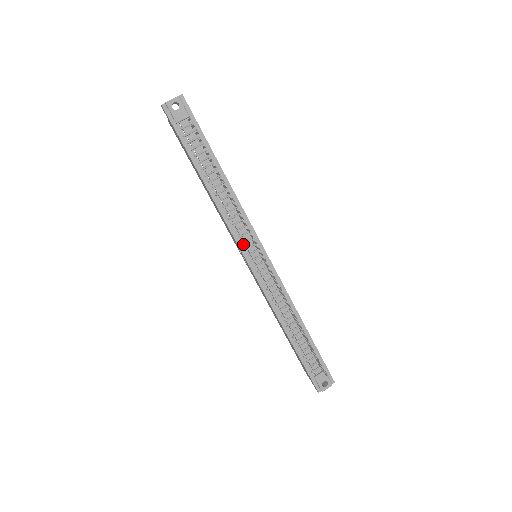
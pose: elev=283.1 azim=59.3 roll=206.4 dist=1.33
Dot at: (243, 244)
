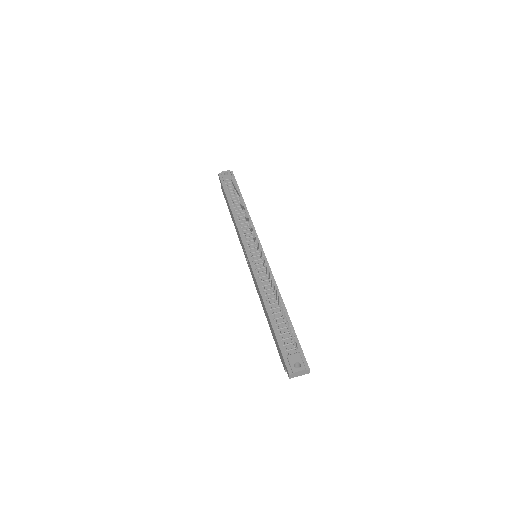
Dot at: (247, 243)
